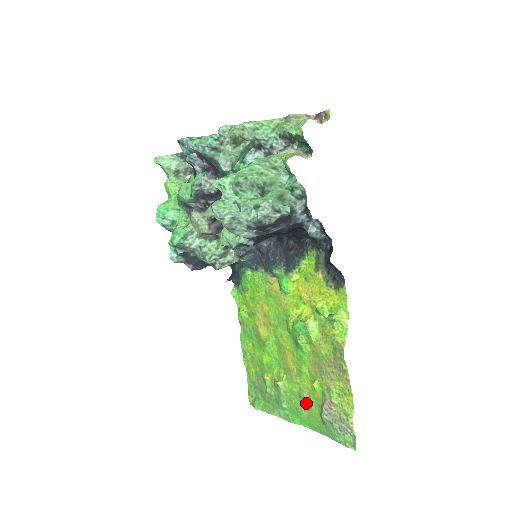
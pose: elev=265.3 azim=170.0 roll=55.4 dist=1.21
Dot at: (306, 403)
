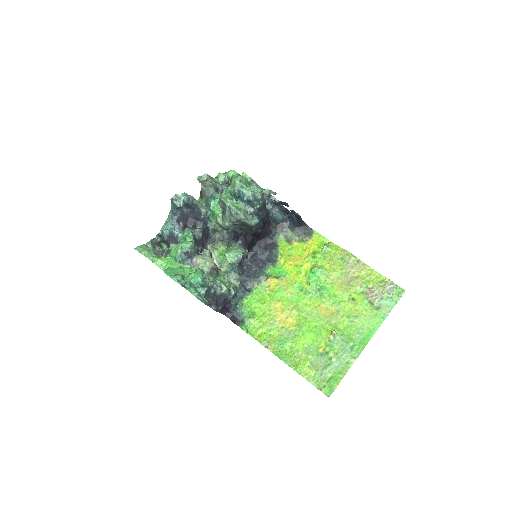
Dot at: (359, 318)
